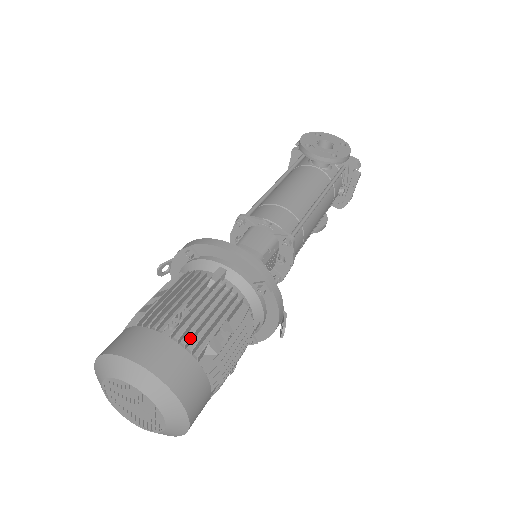
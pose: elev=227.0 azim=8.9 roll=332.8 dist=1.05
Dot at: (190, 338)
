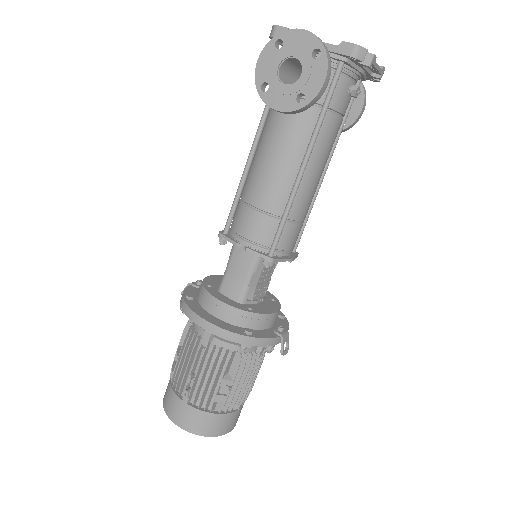
Dot at: (200, 403)
